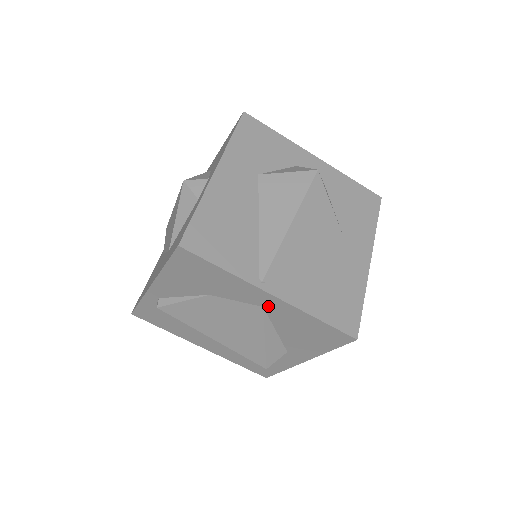
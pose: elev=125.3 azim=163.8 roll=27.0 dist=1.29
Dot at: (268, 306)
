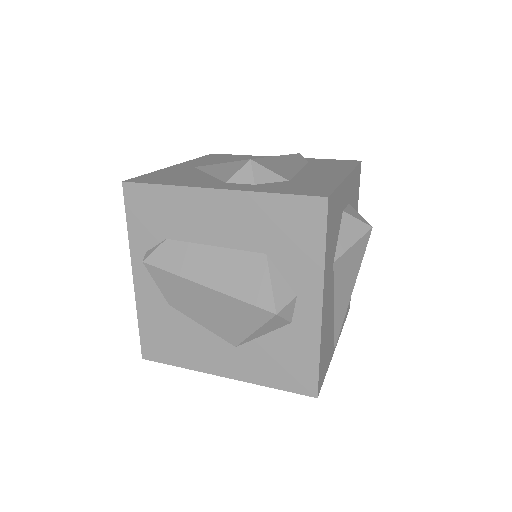
Dot at: occluded
